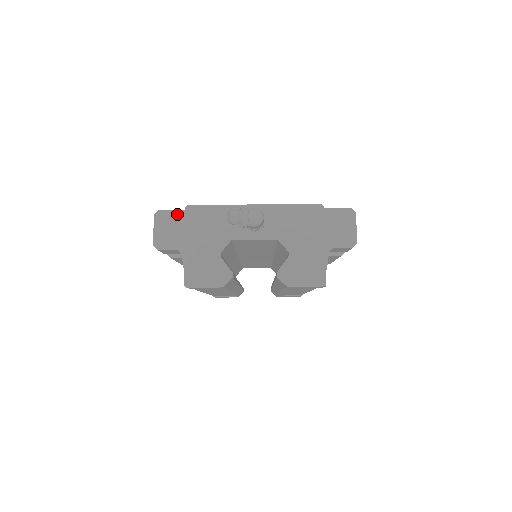
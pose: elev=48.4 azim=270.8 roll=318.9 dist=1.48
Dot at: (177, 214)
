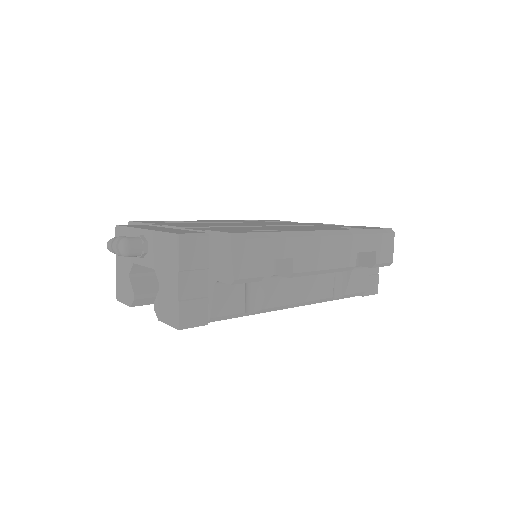
Dot at: occluded
